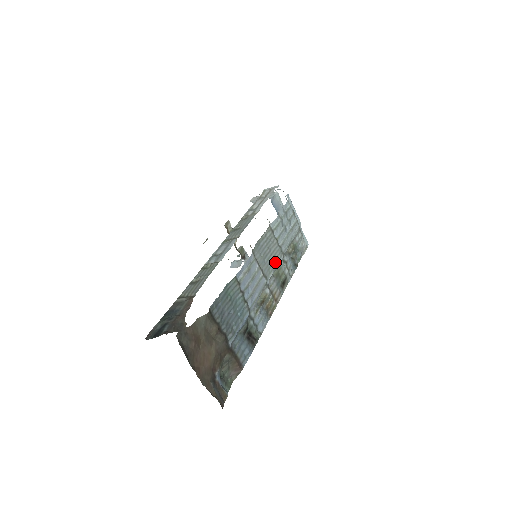
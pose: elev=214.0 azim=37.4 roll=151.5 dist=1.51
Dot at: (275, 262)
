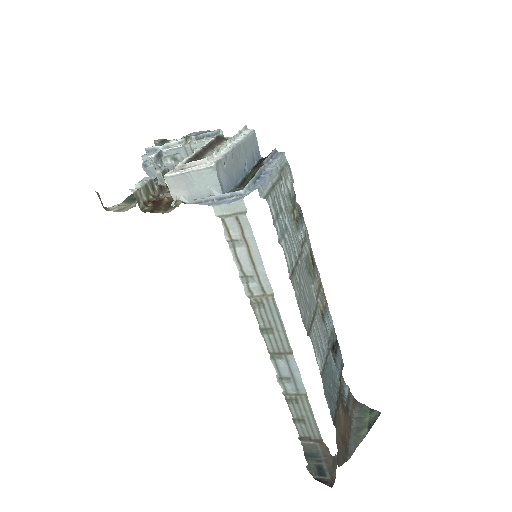
Dot at: (307, 277)
